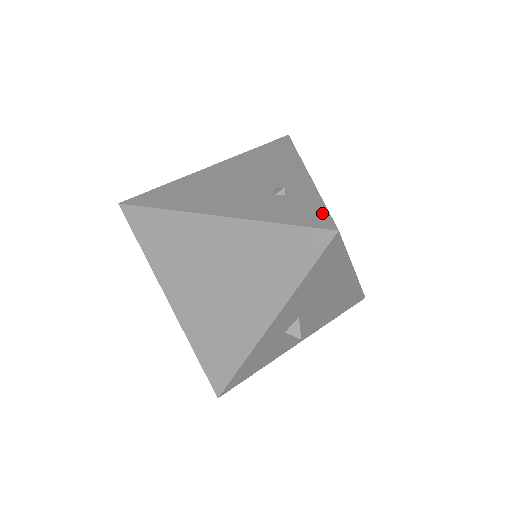
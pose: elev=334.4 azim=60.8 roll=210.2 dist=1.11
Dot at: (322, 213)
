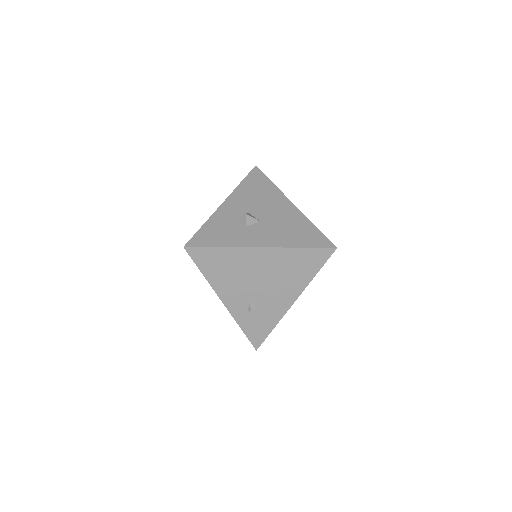
Dot at: occluded
